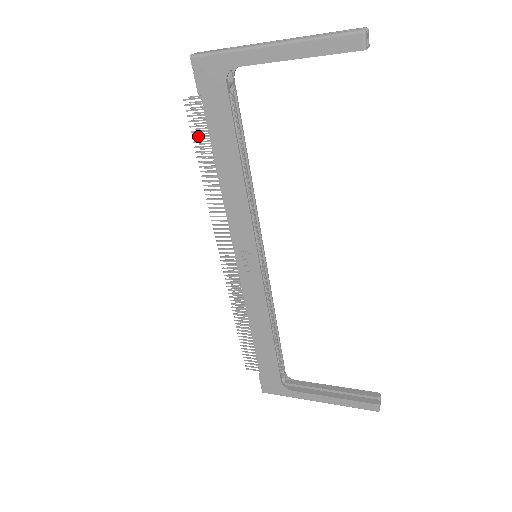
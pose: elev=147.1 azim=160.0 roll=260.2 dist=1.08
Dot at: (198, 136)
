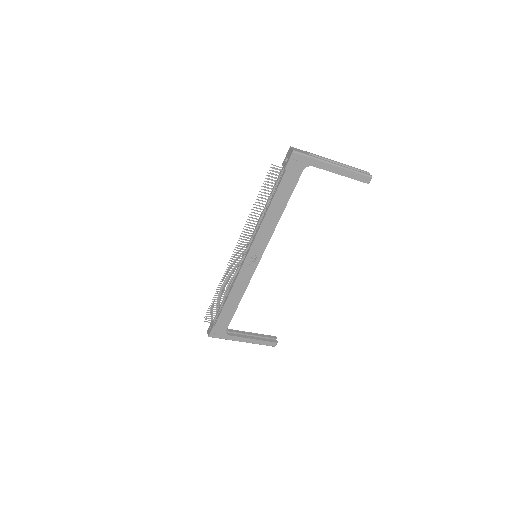
Dot at: (268, 187)
